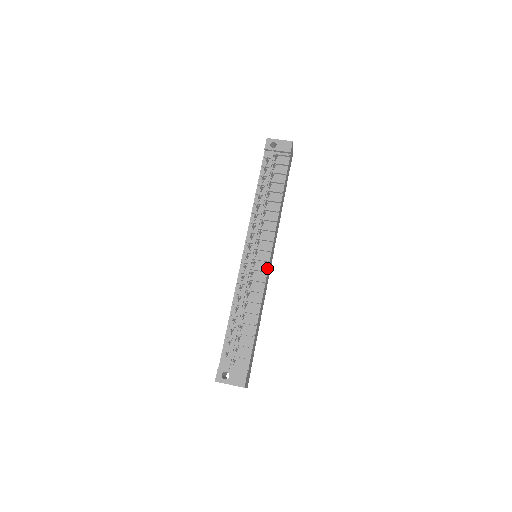
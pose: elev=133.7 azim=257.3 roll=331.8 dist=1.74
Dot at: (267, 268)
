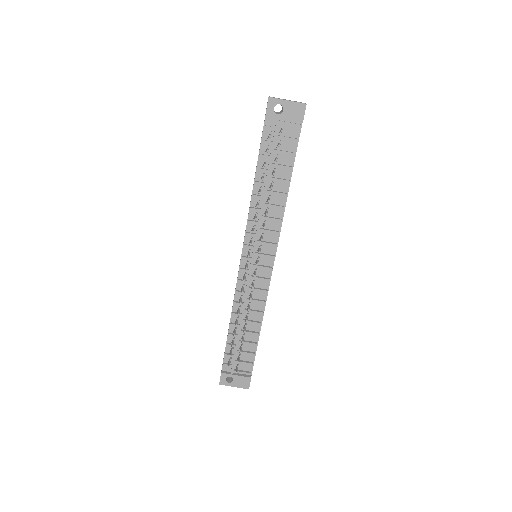
Dot at: (270, 276)
